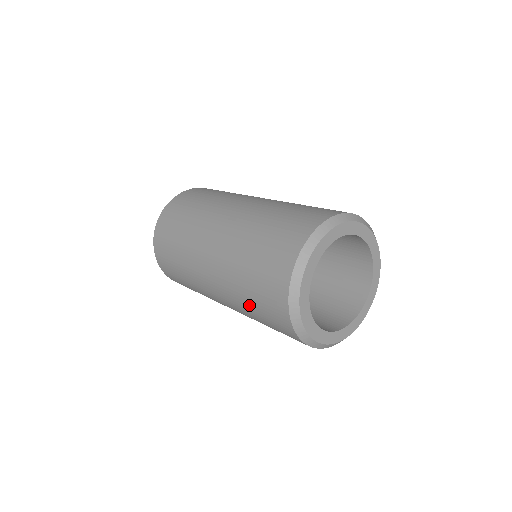
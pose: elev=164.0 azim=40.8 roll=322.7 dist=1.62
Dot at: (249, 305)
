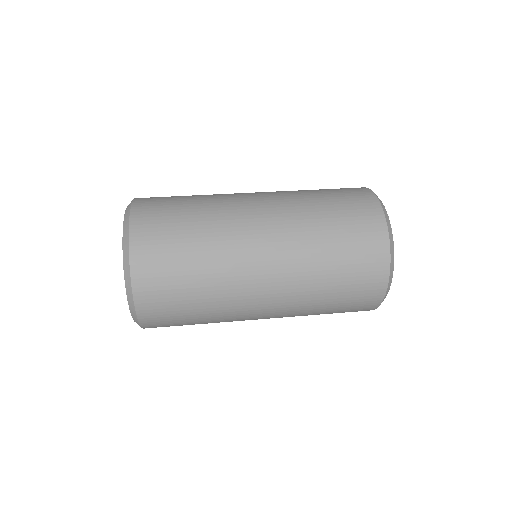
Dot at: occluded
